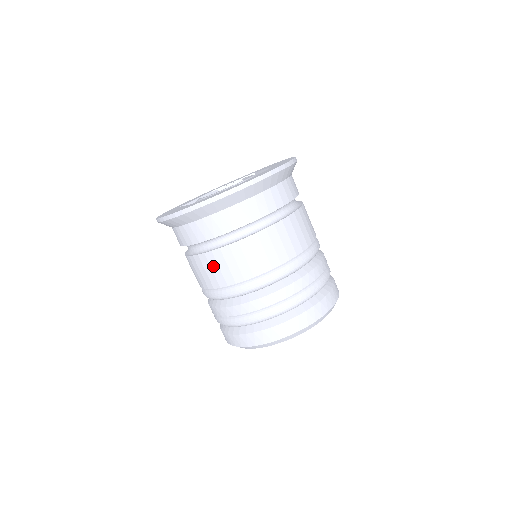
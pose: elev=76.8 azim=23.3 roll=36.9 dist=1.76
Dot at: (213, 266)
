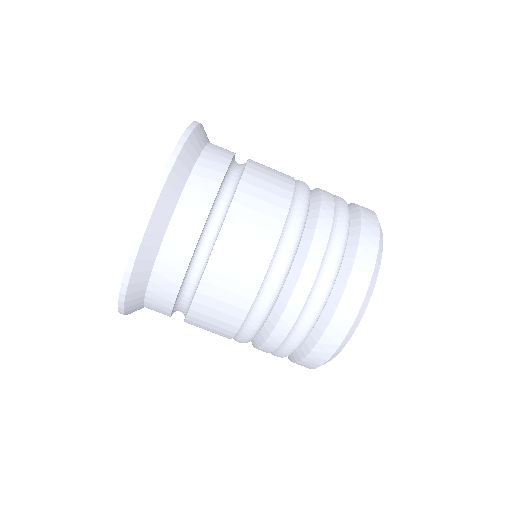
Dot at: (202, 328)
